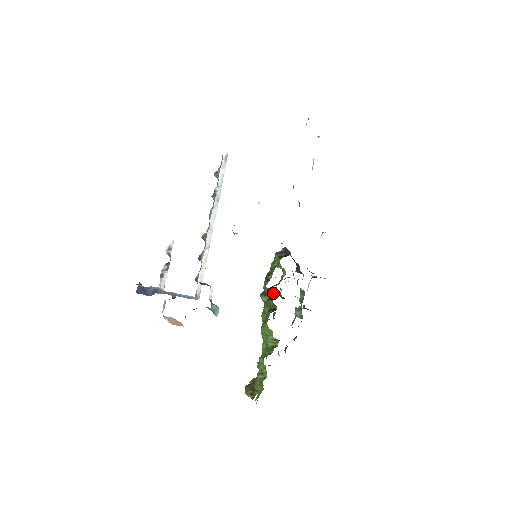
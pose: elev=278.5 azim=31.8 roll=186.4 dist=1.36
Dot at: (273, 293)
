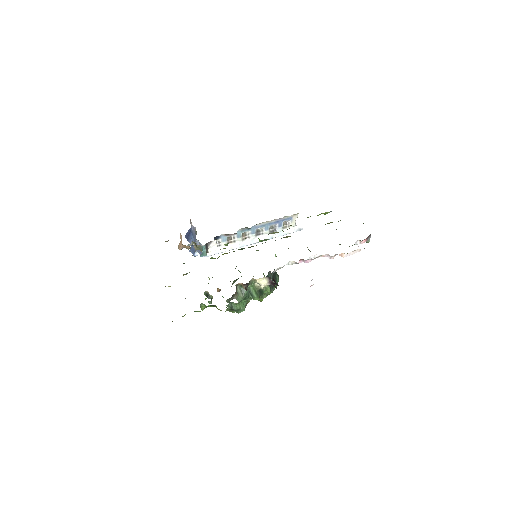
Dot at: occluded
